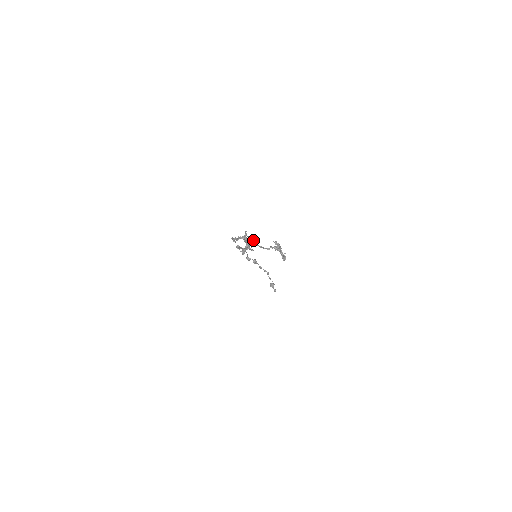
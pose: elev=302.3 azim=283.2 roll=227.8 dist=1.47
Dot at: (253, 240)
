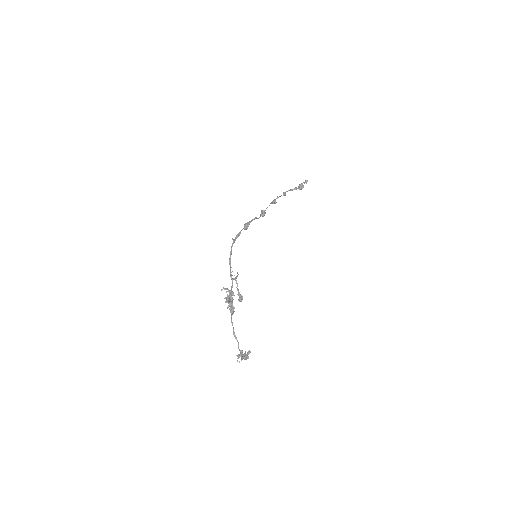
Dot at: (232, 311)
